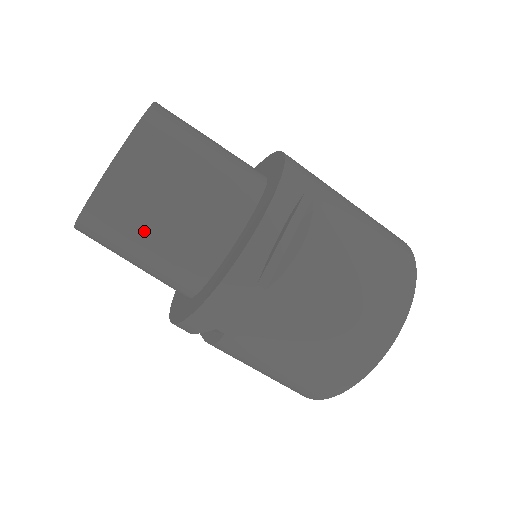
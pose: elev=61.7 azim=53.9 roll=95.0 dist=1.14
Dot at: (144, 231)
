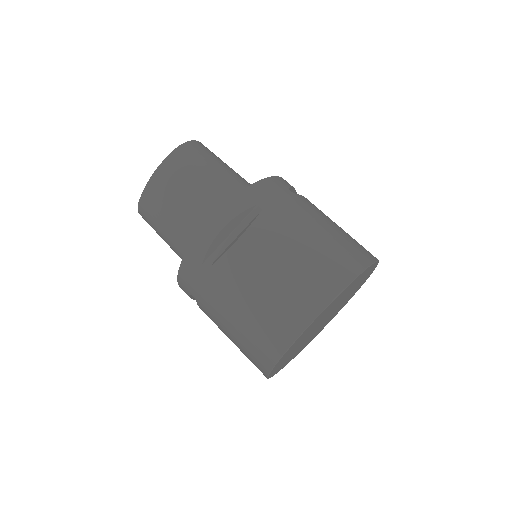
Dot at: (164, 221)
